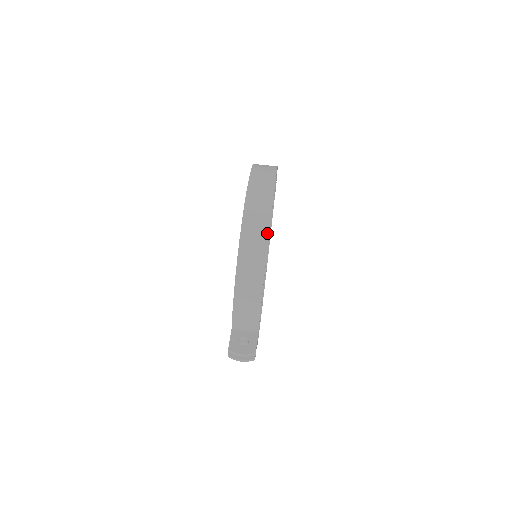
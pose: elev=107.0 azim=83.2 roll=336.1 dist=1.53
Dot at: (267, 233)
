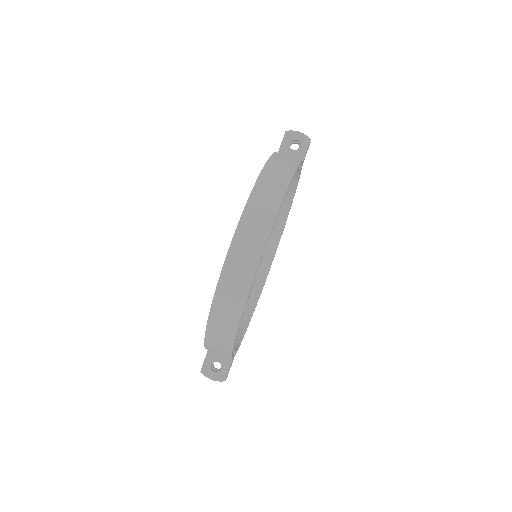
Dot at: (240, 315)
